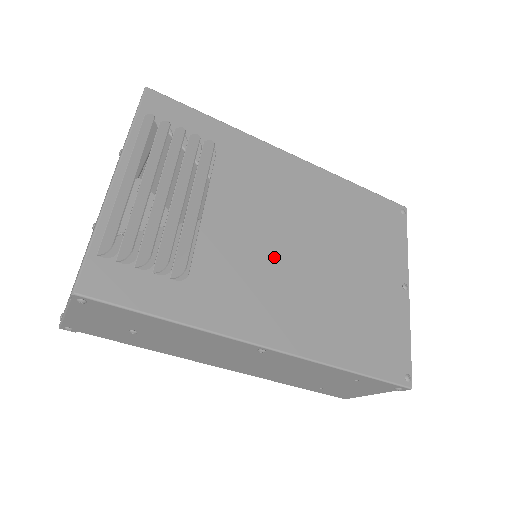
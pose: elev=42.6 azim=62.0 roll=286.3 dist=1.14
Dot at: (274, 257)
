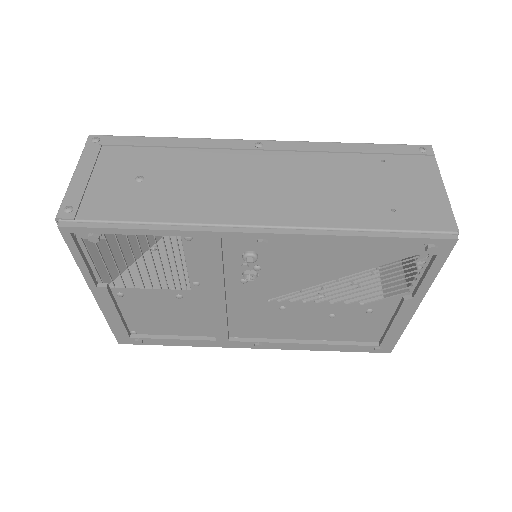
Dot at: occluded
